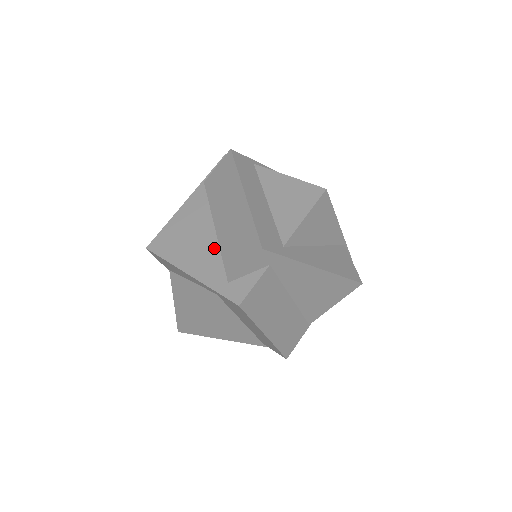
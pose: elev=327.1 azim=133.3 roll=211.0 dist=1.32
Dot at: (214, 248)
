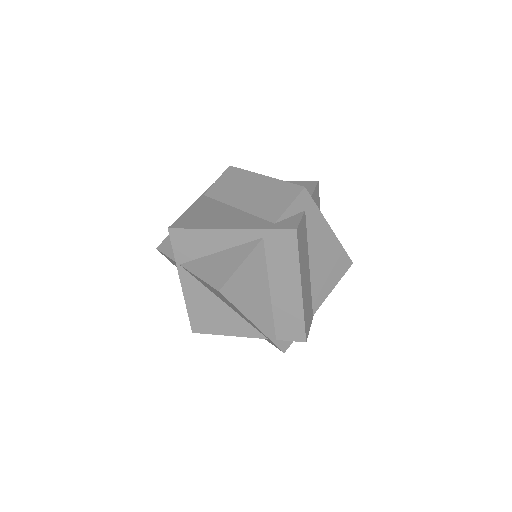
Dot at: (244, 214)
